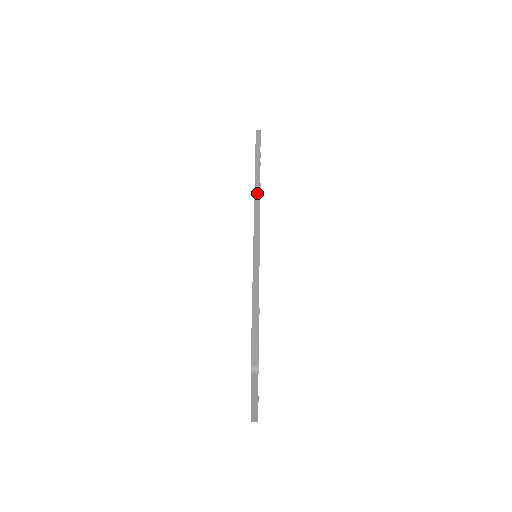
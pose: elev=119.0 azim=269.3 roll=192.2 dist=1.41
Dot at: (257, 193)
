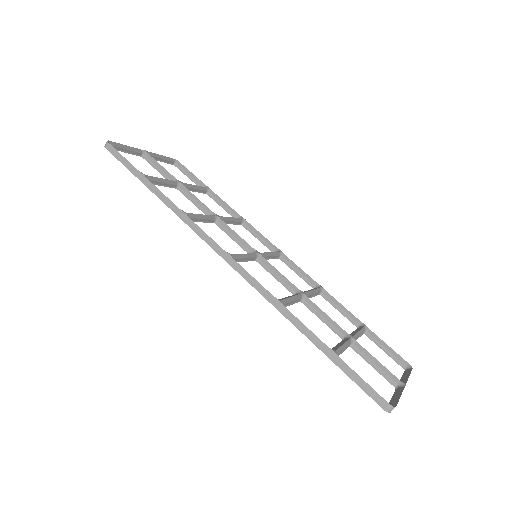
Dot at: (192, 226)
